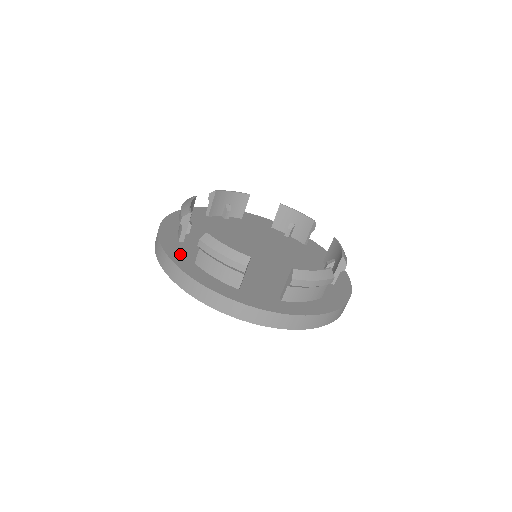
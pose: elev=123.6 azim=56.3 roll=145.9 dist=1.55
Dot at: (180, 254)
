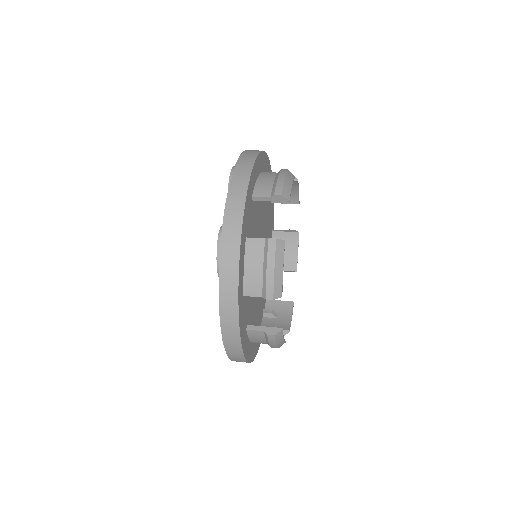
Dot at: (247, 216)
